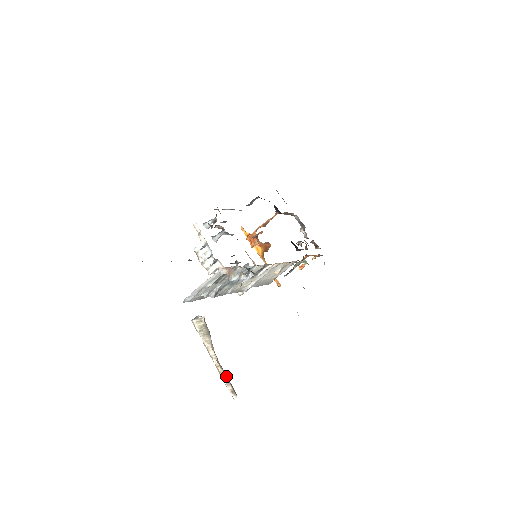
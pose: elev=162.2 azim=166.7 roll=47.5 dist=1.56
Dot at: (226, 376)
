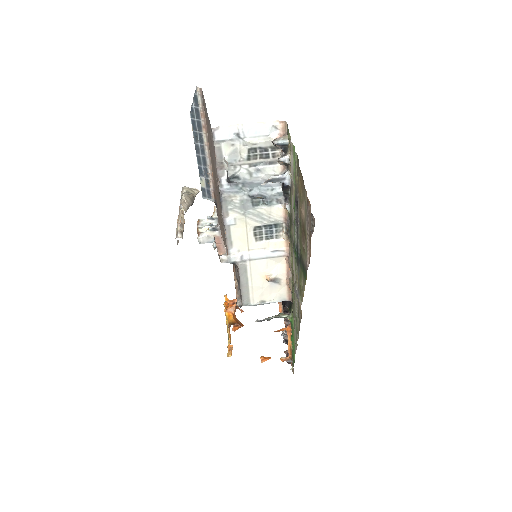
Dot at: occluded
